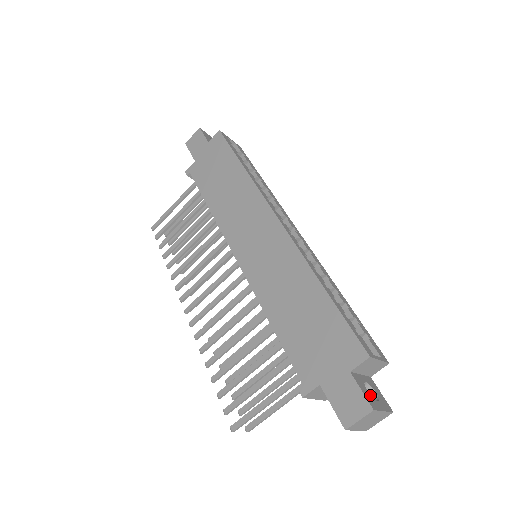
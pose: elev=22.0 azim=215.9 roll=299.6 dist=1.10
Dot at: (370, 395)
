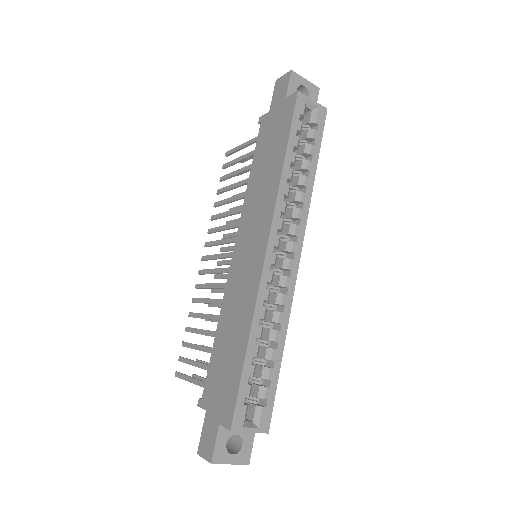
Dot at: (226, 448)
